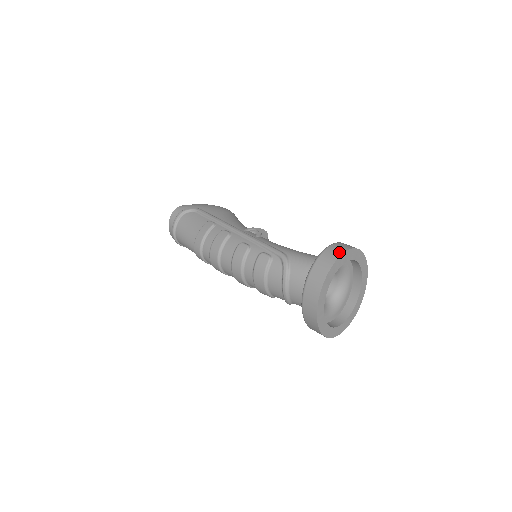
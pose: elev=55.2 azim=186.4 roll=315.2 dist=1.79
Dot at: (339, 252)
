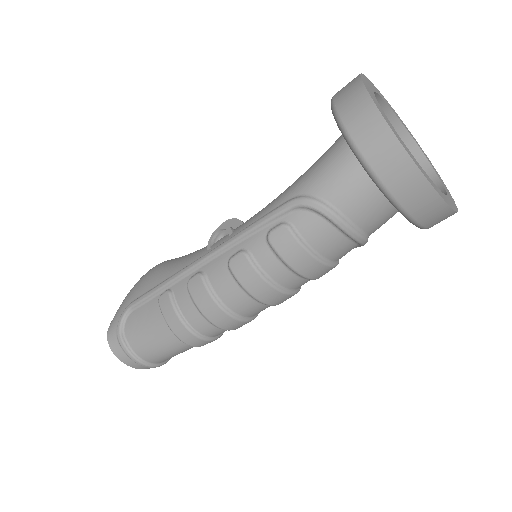
Dot at: (359, 94)
